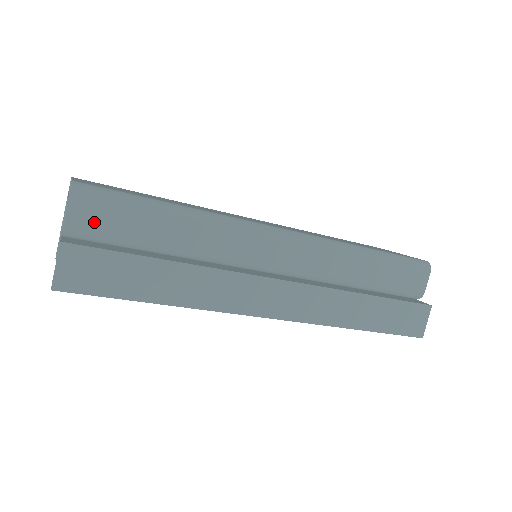
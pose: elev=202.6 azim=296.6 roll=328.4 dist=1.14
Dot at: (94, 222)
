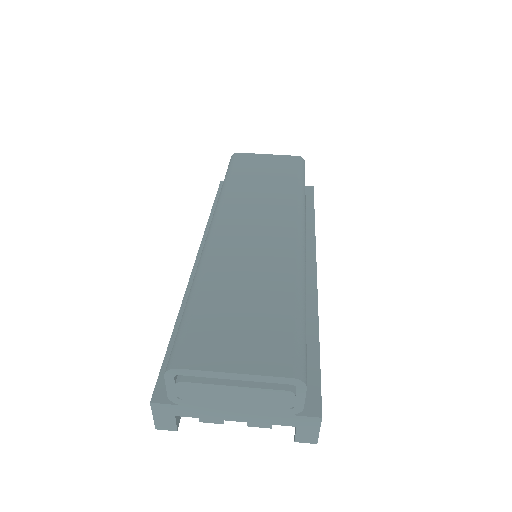
Dot at: occluded
